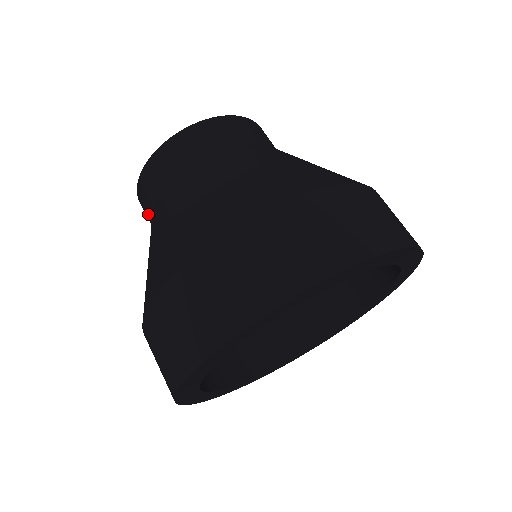
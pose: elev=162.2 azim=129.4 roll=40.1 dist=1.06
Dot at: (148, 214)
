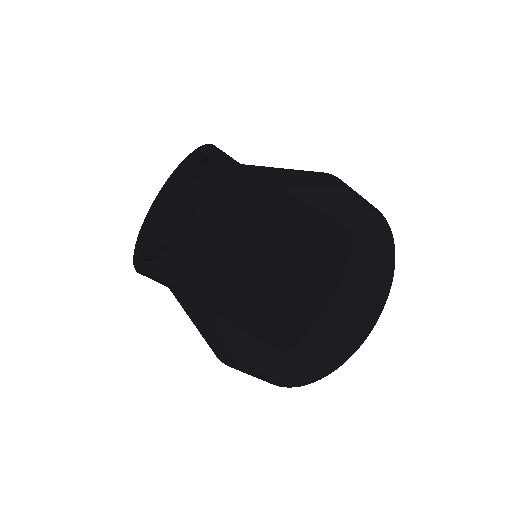
Dot at: (184, 280)
